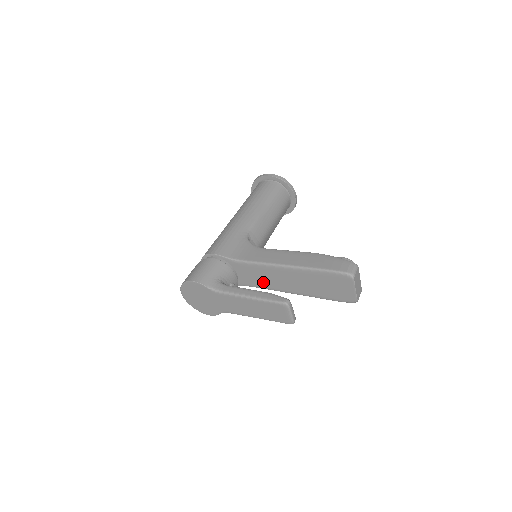
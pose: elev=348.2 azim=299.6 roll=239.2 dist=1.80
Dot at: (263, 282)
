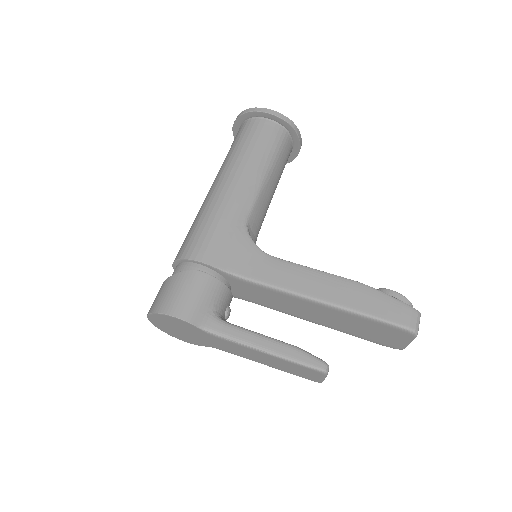
Dot at: (270, 303)
